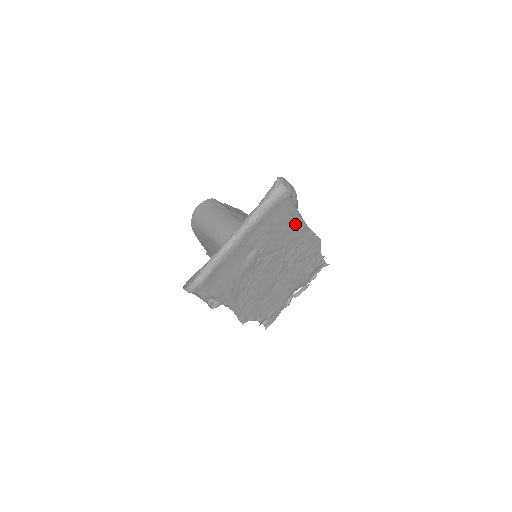
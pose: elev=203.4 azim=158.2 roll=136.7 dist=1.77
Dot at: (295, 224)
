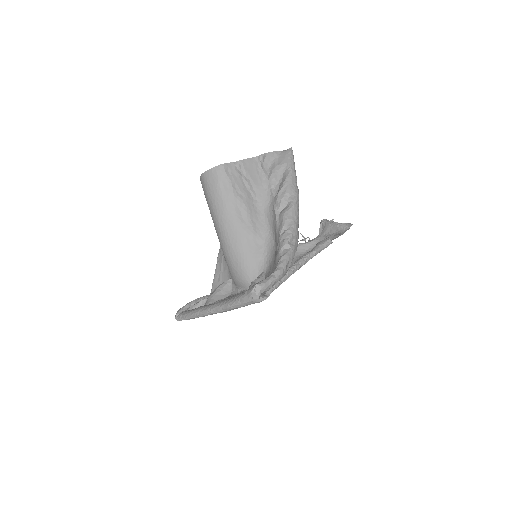
Dot at: occluded
